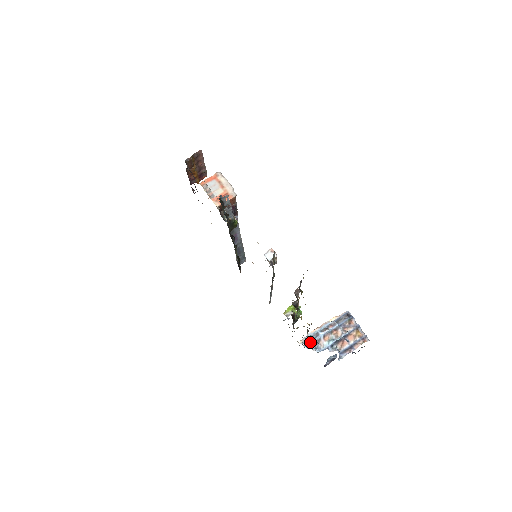
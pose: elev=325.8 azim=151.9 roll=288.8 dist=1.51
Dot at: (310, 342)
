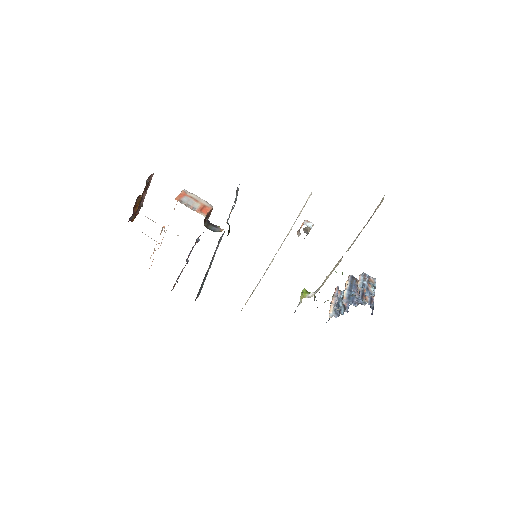
Dot at: occluded
